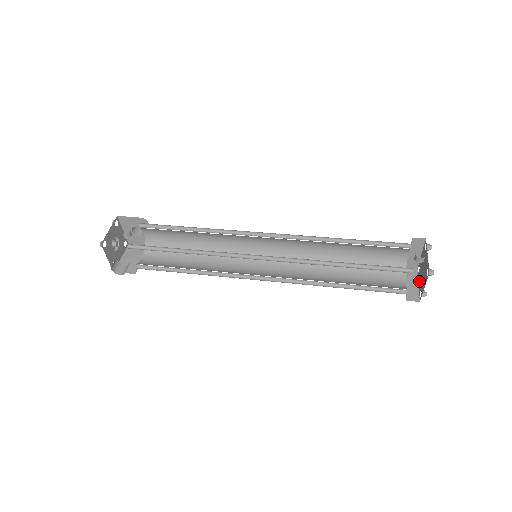
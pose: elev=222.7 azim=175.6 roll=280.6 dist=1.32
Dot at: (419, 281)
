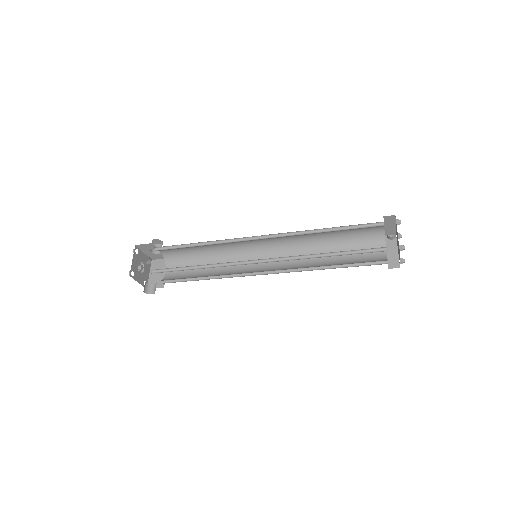
Dot at: (397, 248)
